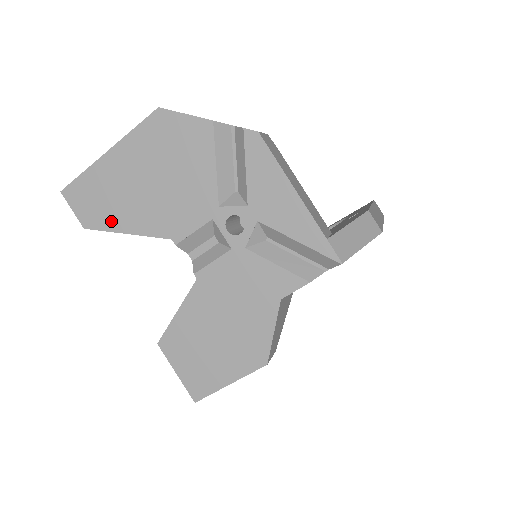
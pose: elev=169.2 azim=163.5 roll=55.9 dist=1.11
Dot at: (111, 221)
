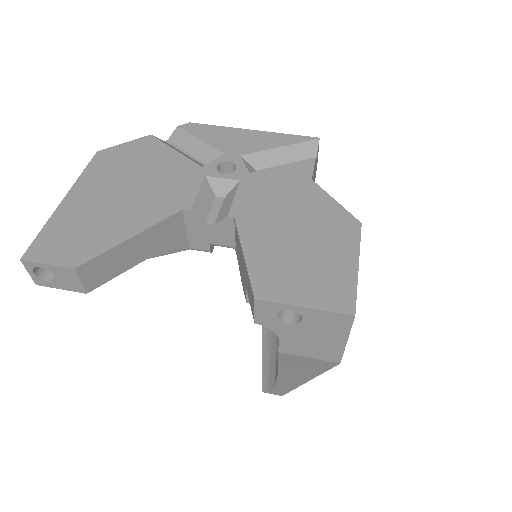
Dot at: (105, 240)
